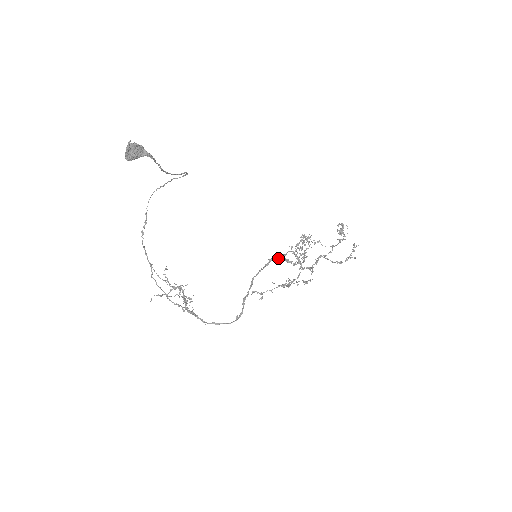
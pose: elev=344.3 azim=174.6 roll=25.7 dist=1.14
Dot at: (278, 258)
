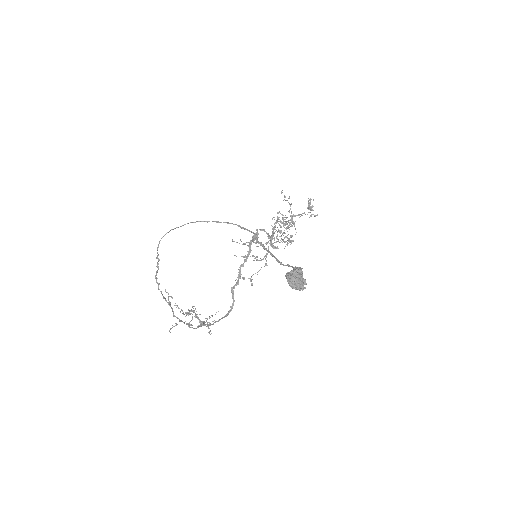
Dot at: occluded
